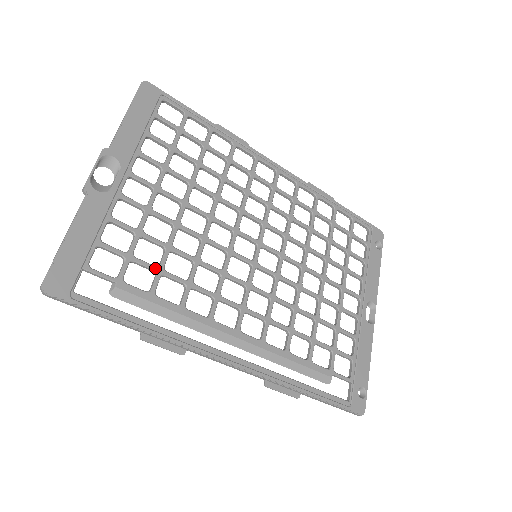
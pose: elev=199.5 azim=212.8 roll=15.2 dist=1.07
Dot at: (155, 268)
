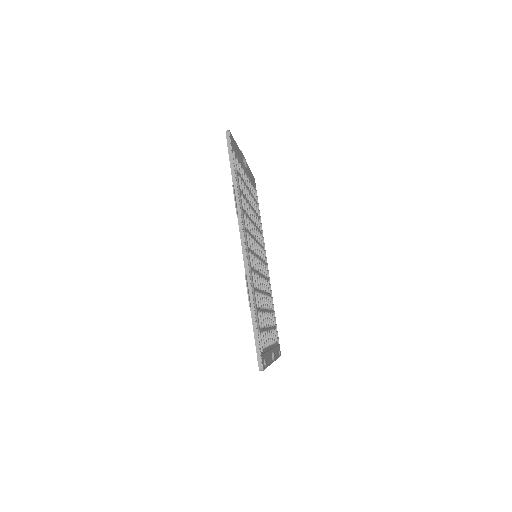
Dot at: (242, 190)
